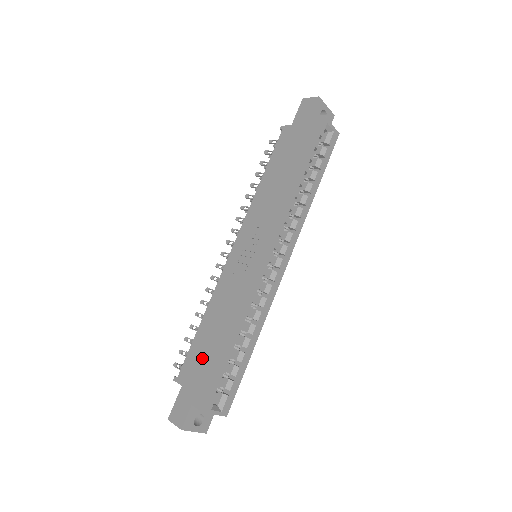
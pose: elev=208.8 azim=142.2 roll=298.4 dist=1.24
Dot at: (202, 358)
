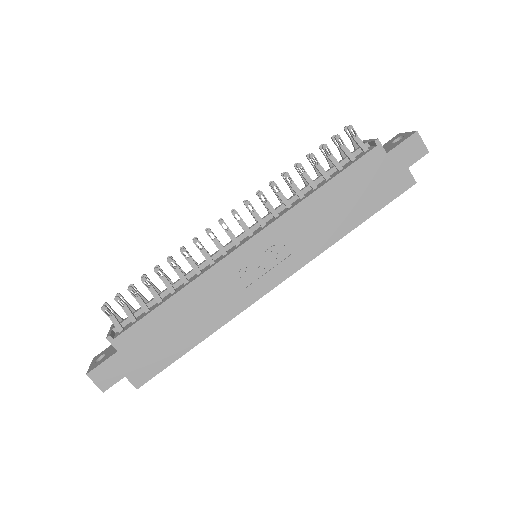
Dot at: (156, 339)
